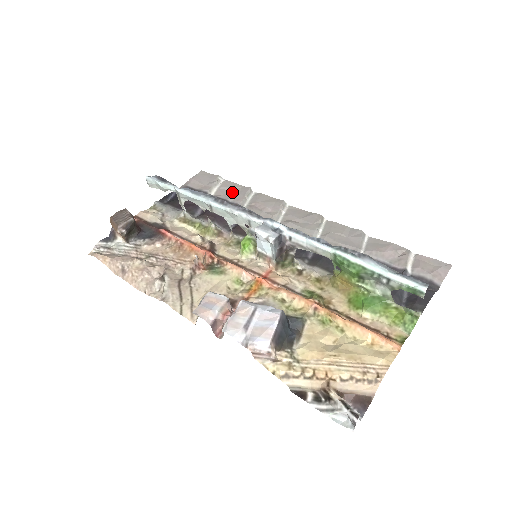
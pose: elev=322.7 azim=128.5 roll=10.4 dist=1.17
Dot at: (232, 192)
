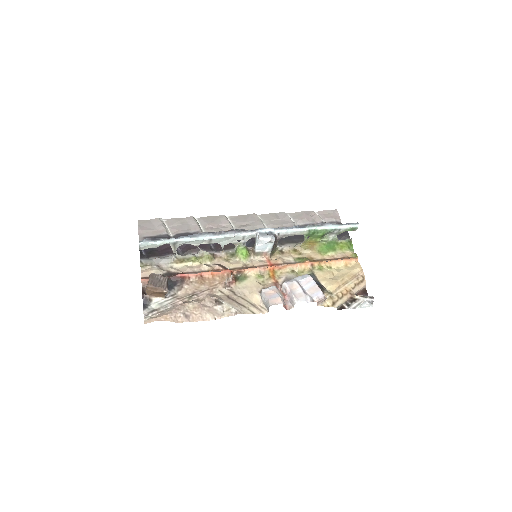
Dot at: (183, 225)
